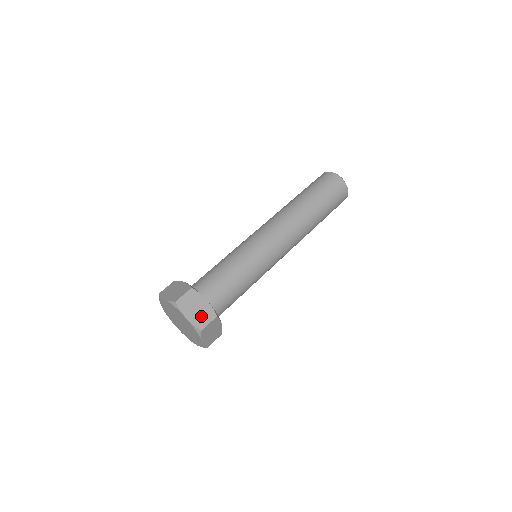
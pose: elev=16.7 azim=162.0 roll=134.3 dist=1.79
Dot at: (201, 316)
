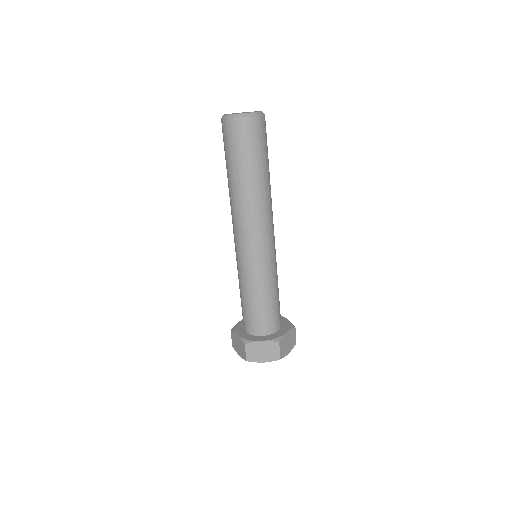
Dot at: (292, 340)
